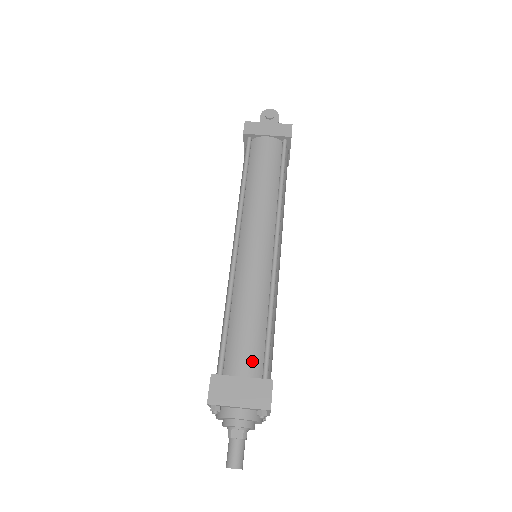
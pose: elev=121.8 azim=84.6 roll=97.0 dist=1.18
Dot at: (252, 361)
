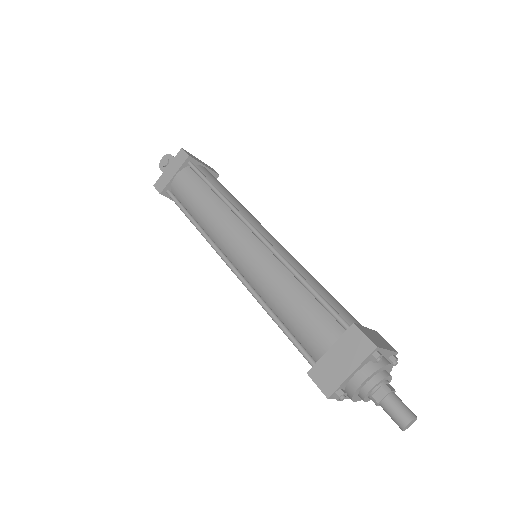
Dot at: (325, 328)
